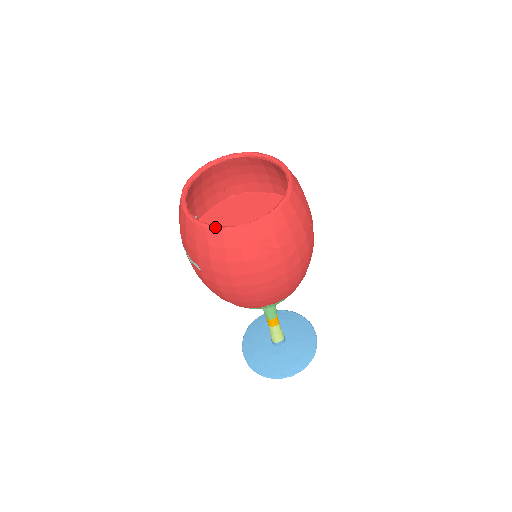
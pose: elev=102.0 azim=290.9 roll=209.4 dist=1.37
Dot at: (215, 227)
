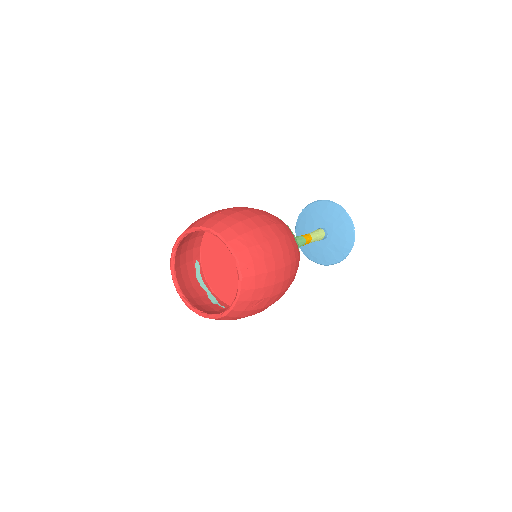
Dot at: (211, 317)
